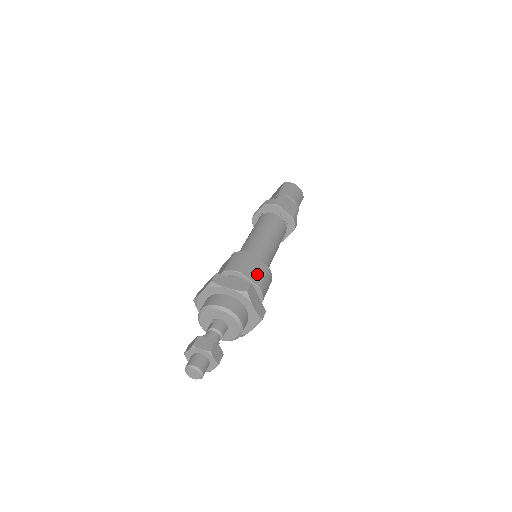
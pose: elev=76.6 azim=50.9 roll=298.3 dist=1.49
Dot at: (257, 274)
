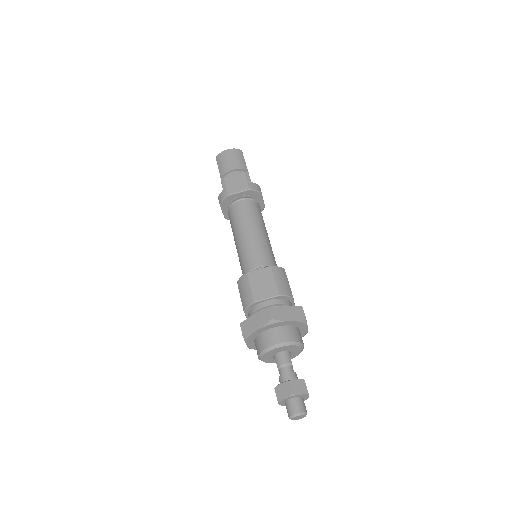
Dot at: (267, 286)
